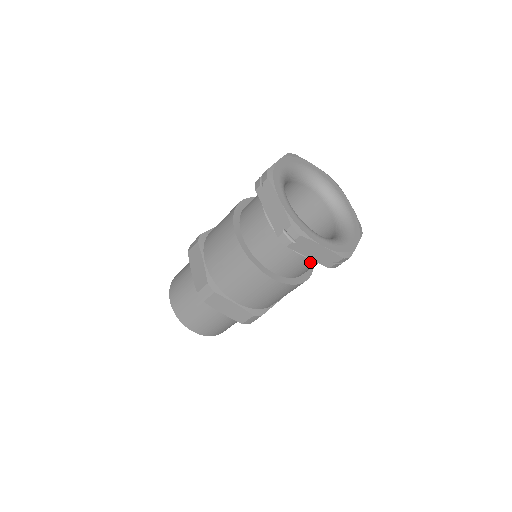
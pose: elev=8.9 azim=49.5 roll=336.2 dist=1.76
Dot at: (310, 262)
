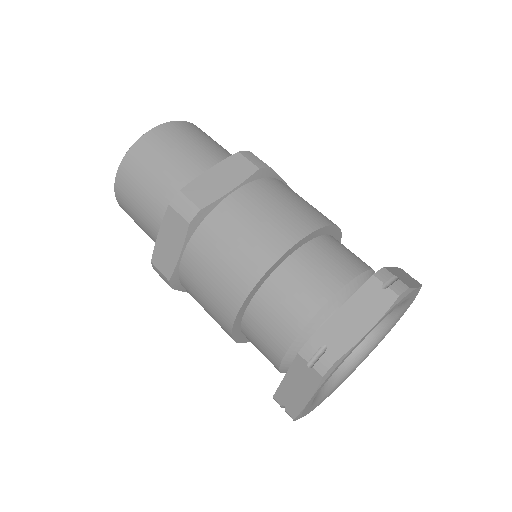
Dot at: occluded
